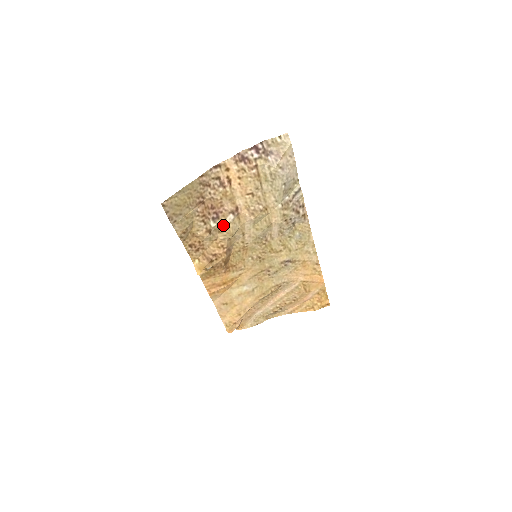
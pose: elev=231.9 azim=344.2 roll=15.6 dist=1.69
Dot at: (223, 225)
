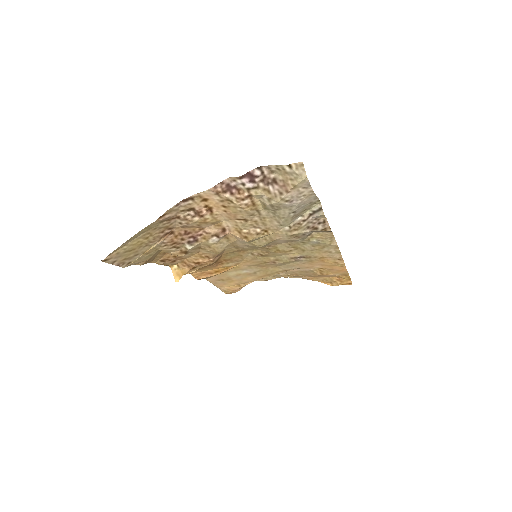
Dot at: (205, 245)
